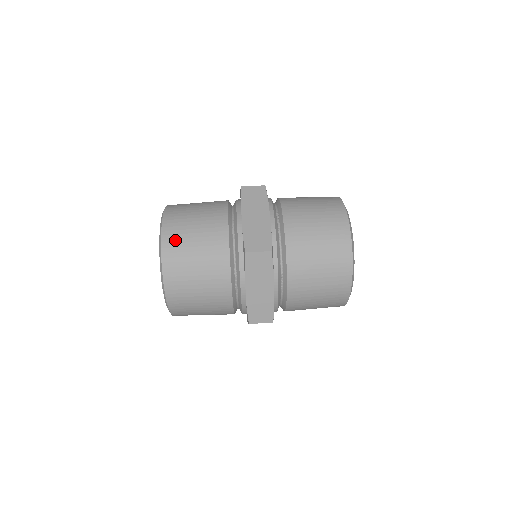
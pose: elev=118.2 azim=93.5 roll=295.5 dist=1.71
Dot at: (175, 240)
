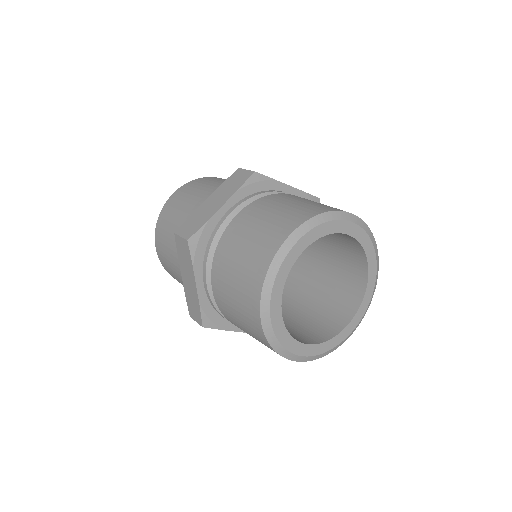
Dot at: (220, 178)
